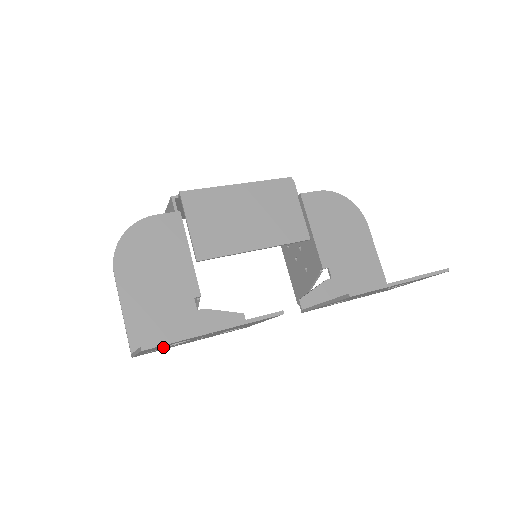
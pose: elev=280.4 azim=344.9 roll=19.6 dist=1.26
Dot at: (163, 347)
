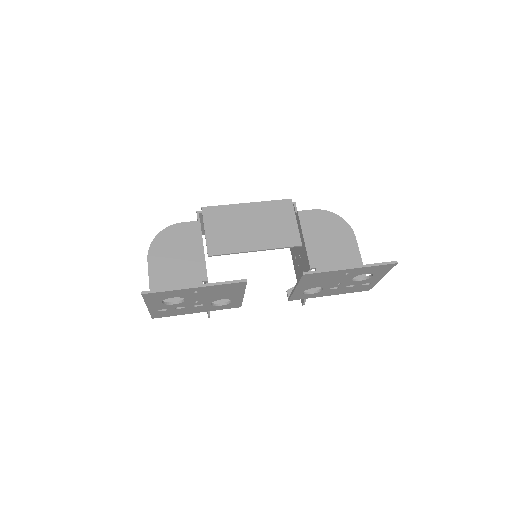
Dot at: (166, 304)
